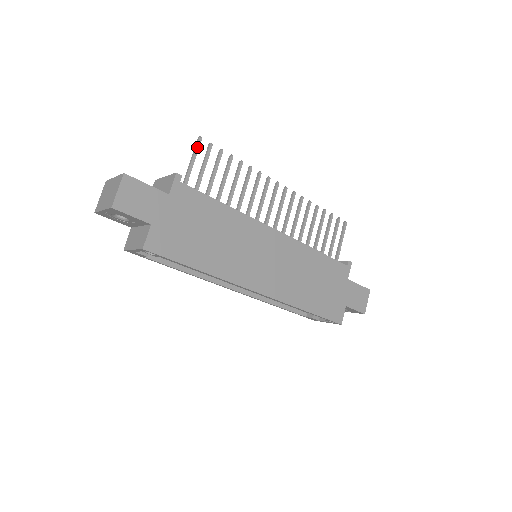
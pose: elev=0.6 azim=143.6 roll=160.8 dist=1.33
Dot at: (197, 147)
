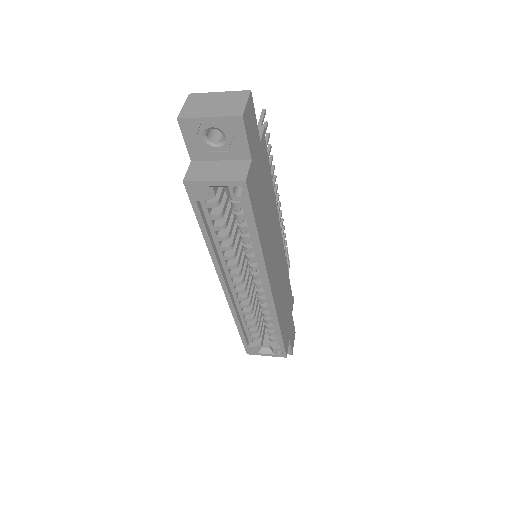
Dot at: (264, 117)
